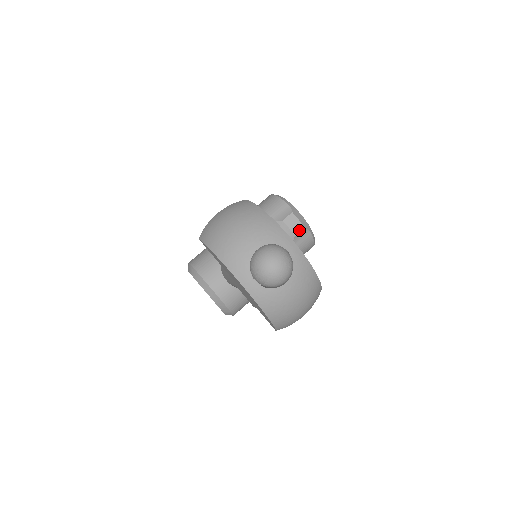
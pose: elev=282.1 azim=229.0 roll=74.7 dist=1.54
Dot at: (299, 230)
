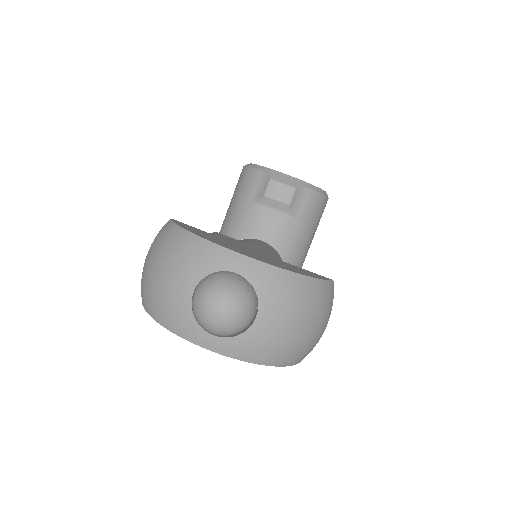
Dot at: (290, 195)
